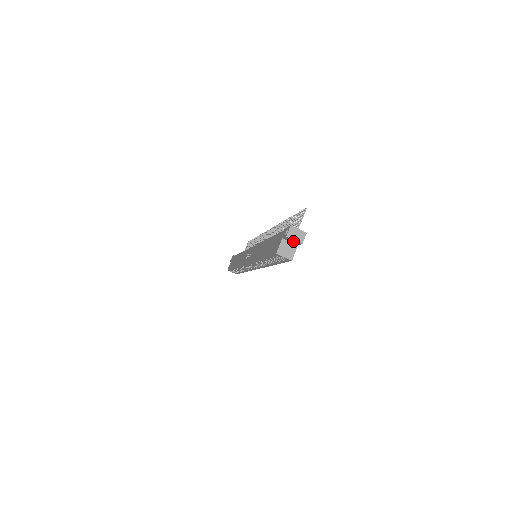
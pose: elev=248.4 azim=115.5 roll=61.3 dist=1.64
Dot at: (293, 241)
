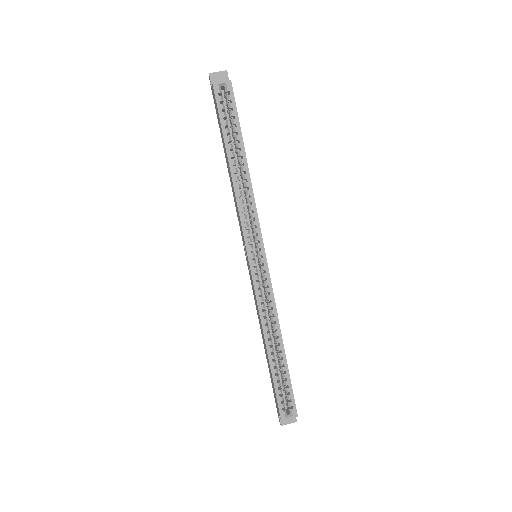
Dot at: (220, 78)
